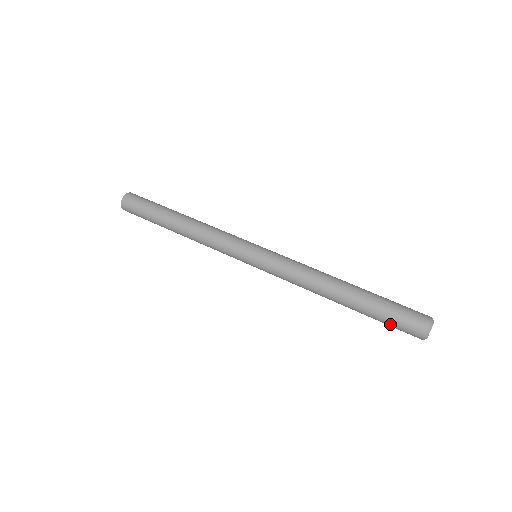
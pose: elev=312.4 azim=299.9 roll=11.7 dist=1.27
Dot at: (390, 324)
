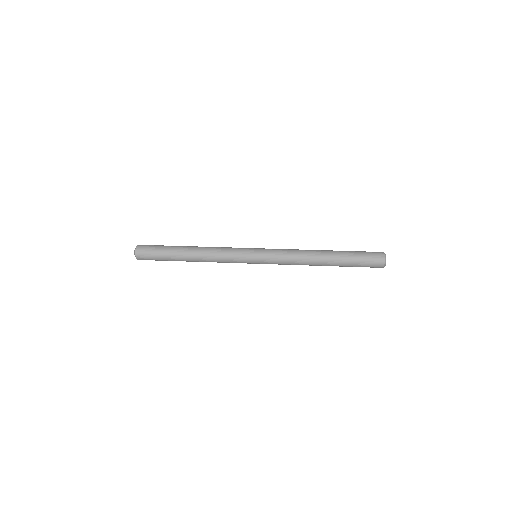
Dot at: (362, 255)
